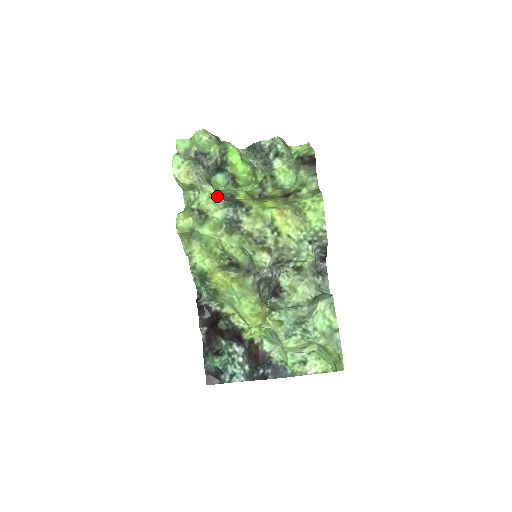
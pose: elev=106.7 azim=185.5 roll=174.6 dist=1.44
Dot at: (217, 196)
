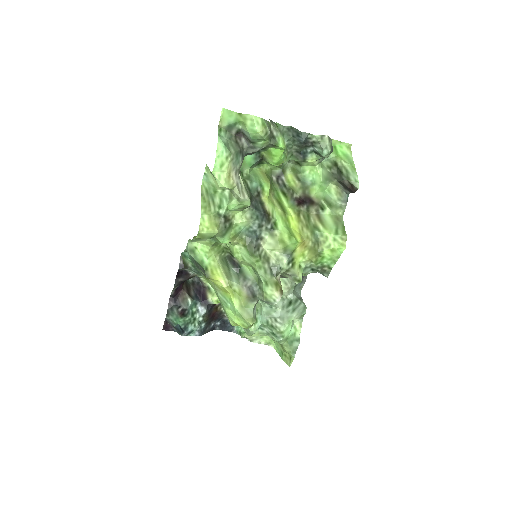
Dot at: (249, 206)
